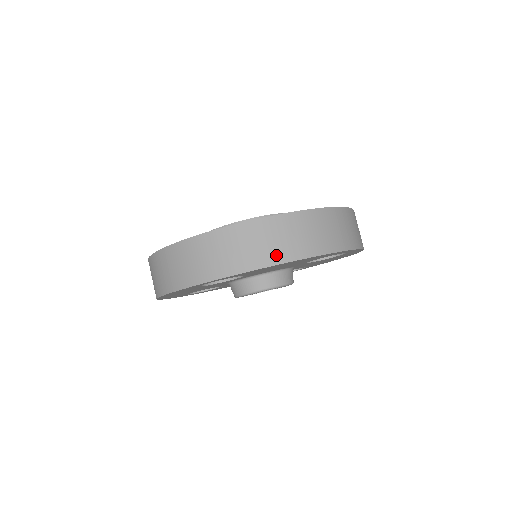
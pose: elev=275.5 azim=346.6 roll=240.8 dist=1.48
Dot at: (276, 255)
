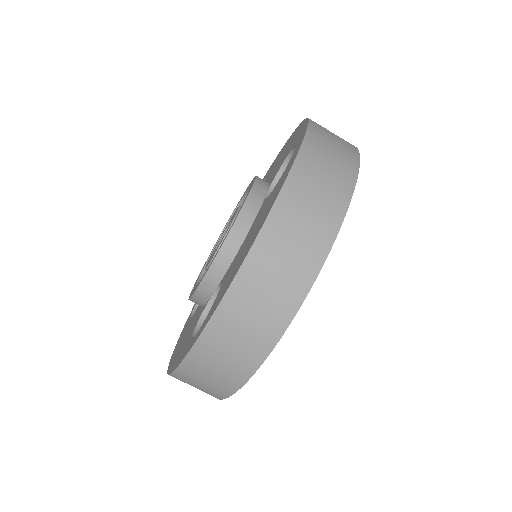
Dot at: (294, 290)
